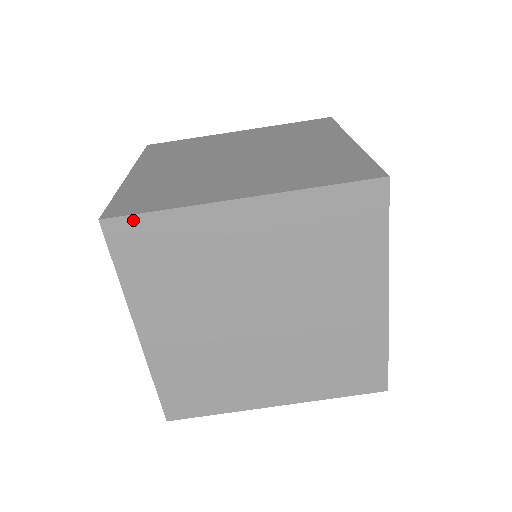
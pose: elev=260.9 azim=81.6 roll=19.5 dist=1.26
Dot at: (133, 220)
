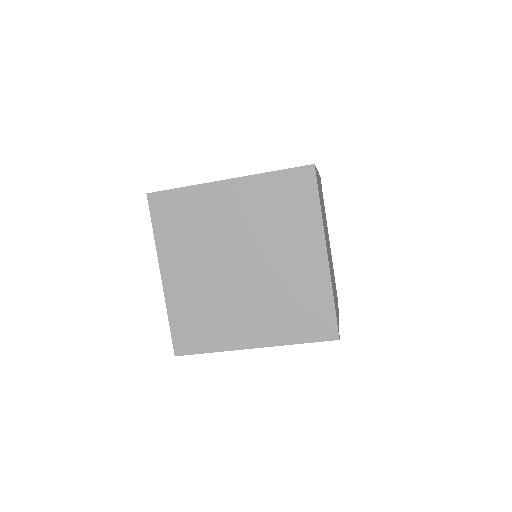
Dot at: (194, 353)
